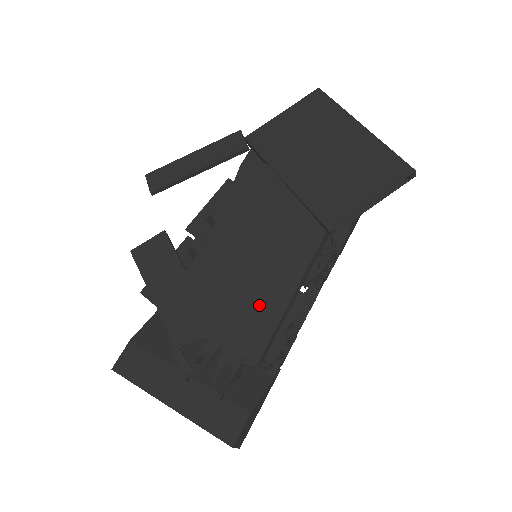
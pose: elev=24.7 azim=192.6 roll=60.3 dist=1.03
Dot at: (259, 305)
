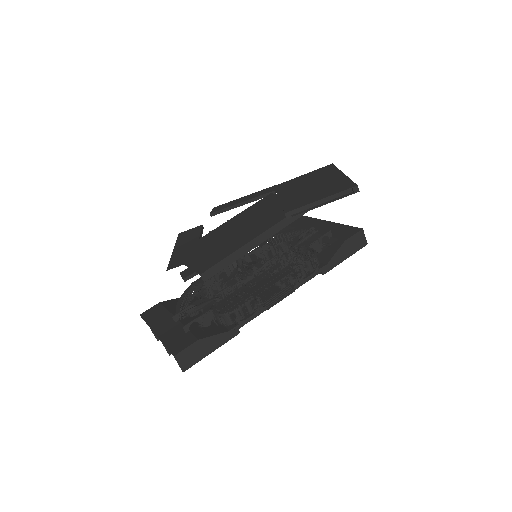
Dot at: (223, 250)
